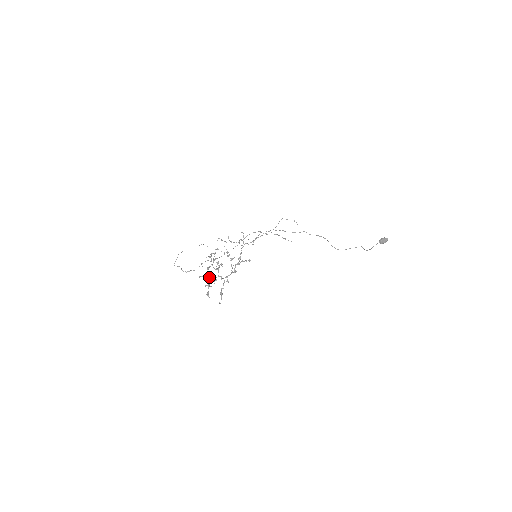
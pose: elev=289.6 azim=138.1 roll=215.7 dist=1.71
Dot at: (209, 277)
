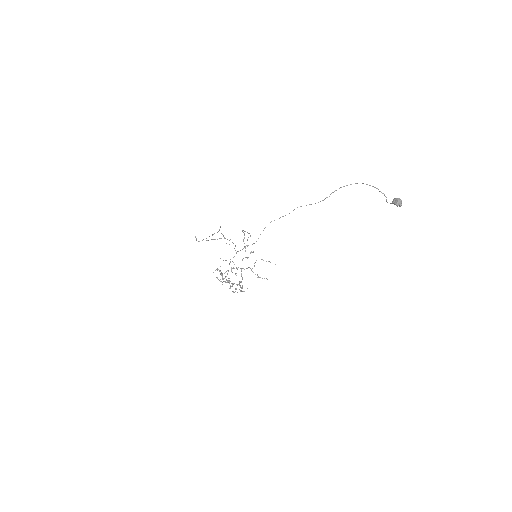
Dot at: occluded
